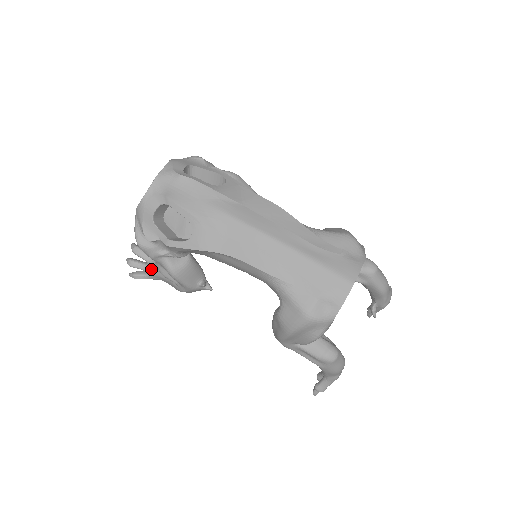
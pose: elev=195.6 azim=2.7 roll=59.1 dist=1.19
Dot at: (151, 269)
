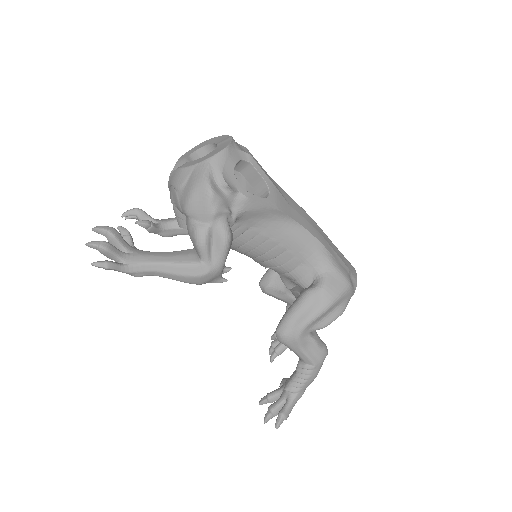
Dot at: (137, 257)
